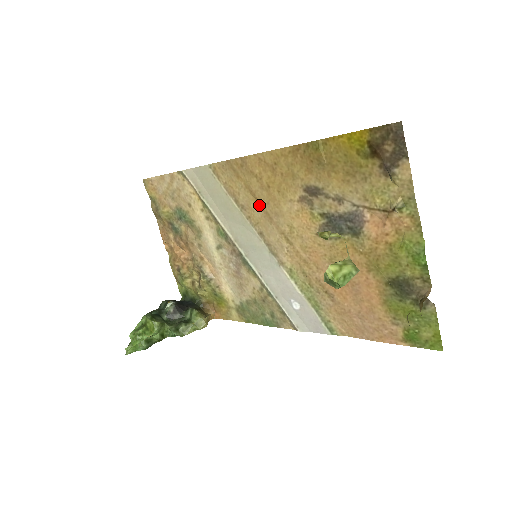
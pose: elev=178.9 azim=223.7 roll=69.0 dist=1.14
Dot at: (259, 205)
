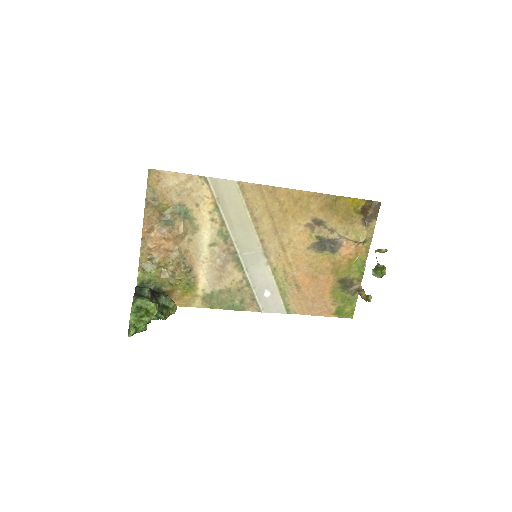
Dot at: (271, 221)
